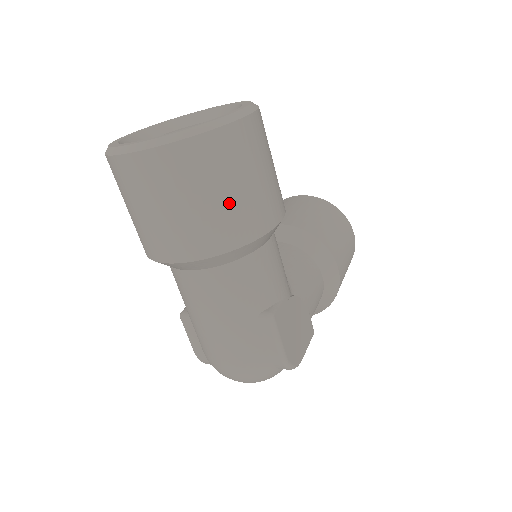
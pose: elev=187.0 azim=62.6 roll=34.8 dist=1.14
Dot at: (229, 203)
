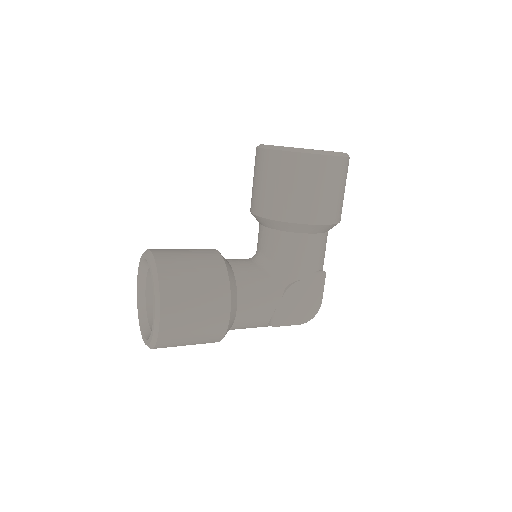
Dot at: (197, 341)
